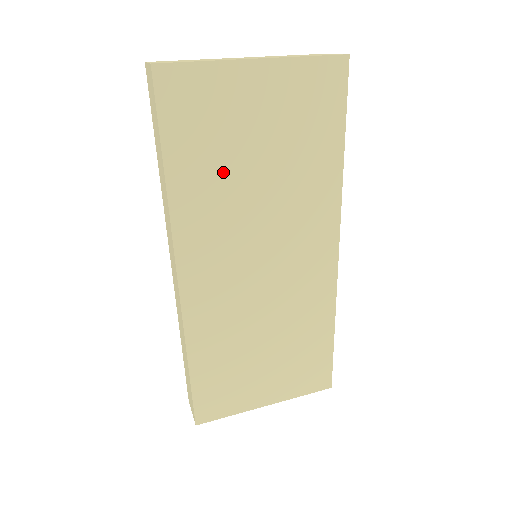
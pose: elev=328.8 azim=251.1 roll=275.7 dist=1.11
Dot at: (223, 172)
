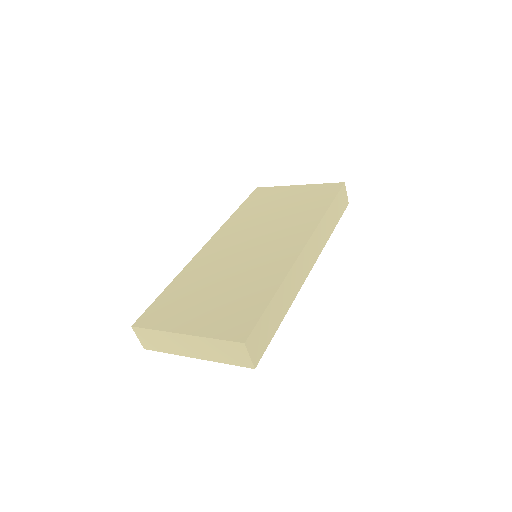
Dot at: (260, 212)
